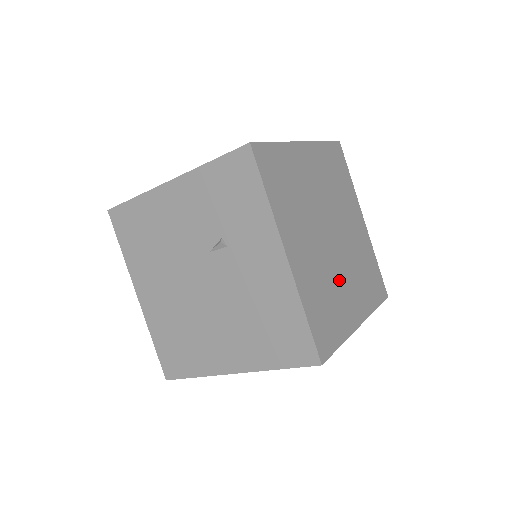
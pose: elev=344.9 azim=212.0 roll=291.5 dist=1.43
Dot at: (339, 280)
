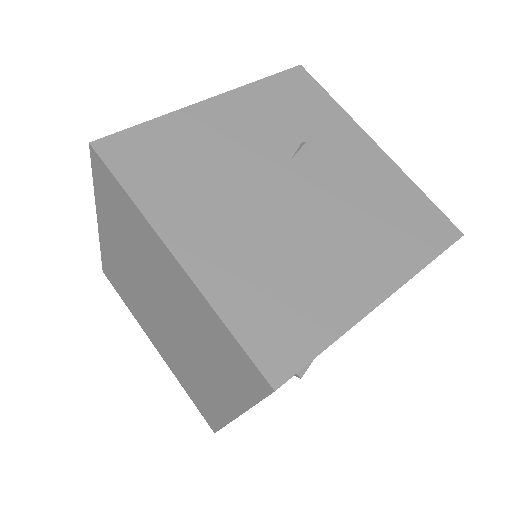
Dot at: occluded
